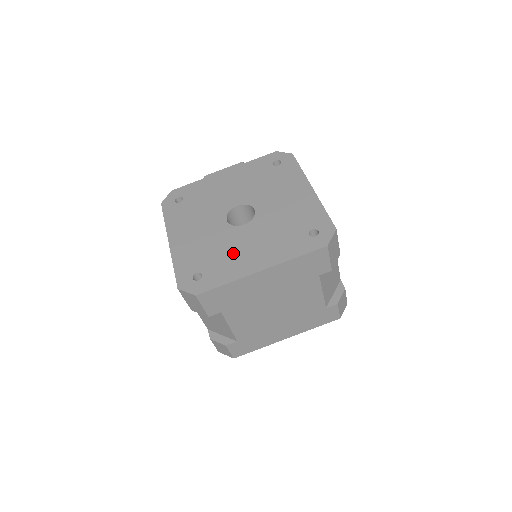
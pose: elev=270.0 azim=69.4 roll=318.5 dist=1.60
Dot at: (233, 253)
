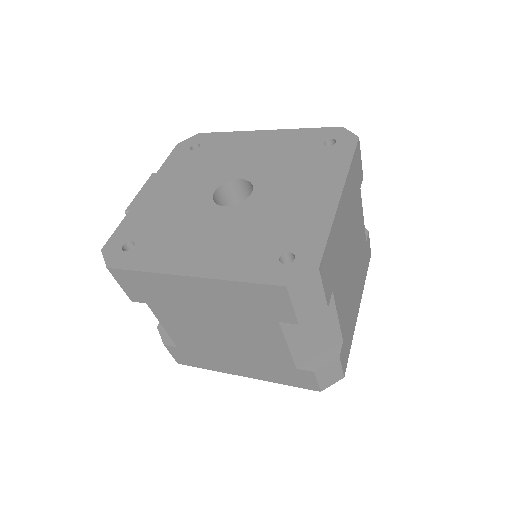
Dot at: (286, 212)
